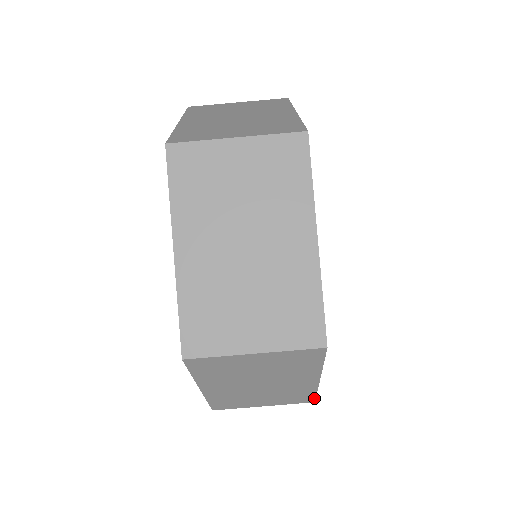
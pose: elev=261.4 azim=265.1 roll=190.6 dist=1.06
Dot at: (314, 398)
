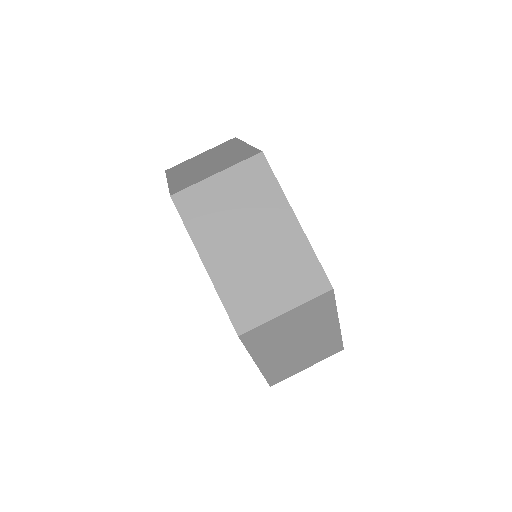
Dot at: (325, 275)
